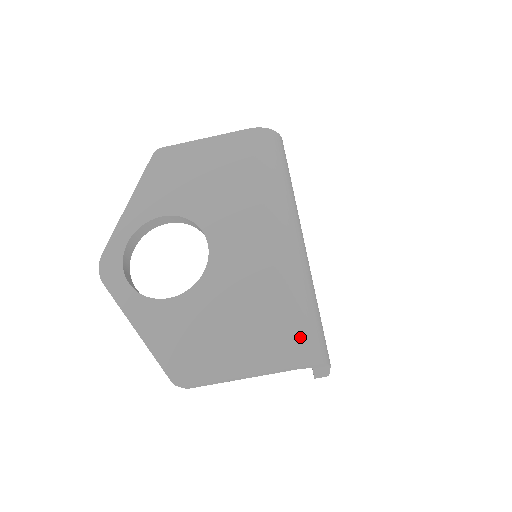
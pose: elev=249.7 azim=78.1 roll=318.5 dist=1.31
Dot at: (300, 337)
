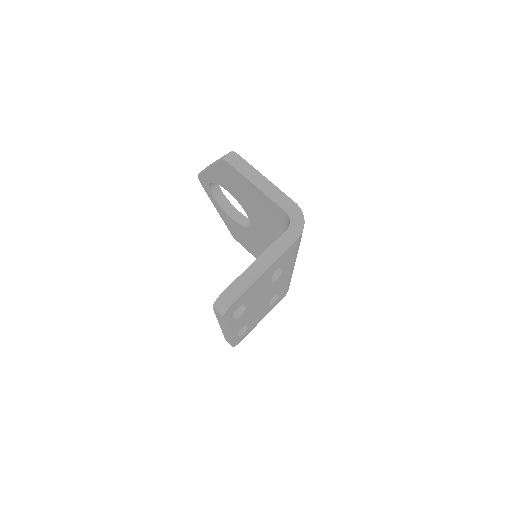
Dot at: occluded
